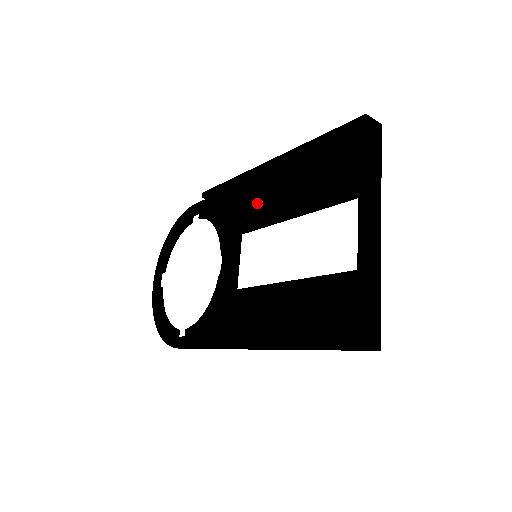
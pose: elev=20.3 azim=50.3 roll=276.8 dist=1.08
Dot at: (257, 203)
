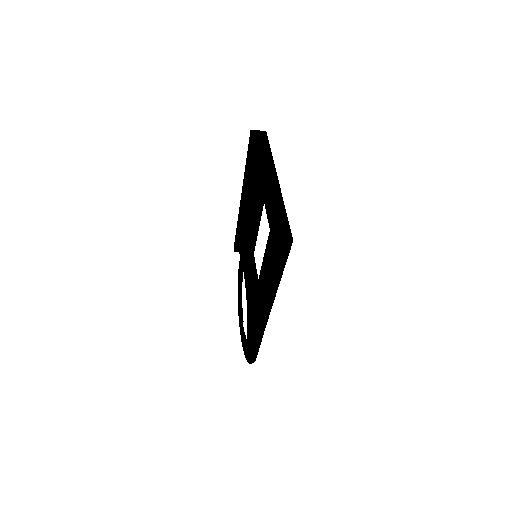
Dot at: (250, 227)
